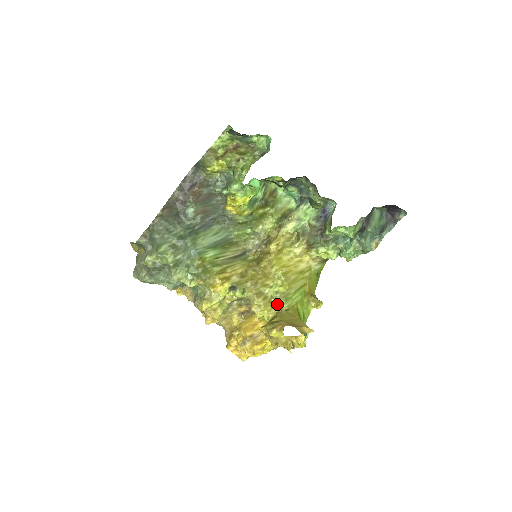
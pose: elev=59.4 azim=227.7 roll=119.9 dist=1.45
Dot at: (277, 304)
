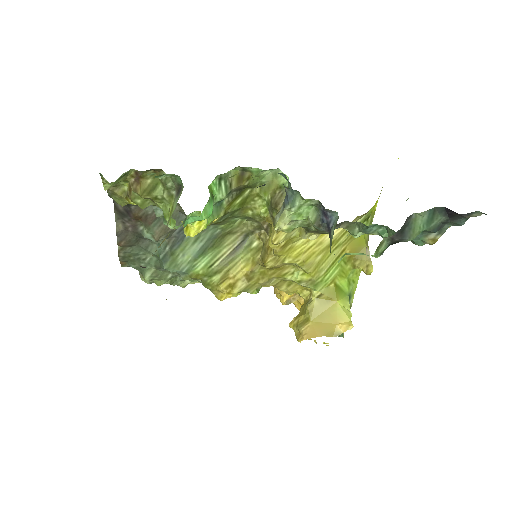
Dot at: (307, 287)
